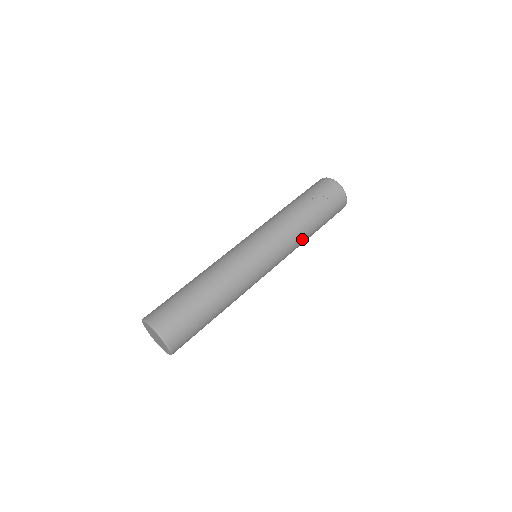
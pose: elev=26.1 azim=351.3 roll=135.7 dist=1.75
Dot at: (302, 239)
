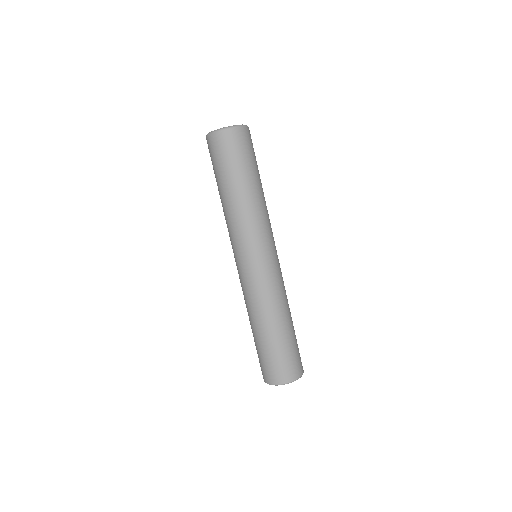
Dot at: (264, 205)
